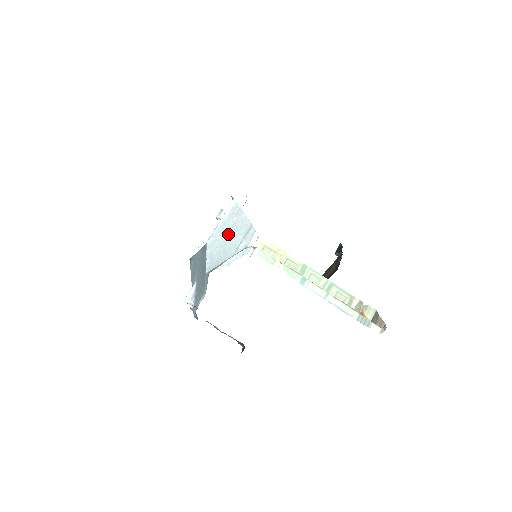
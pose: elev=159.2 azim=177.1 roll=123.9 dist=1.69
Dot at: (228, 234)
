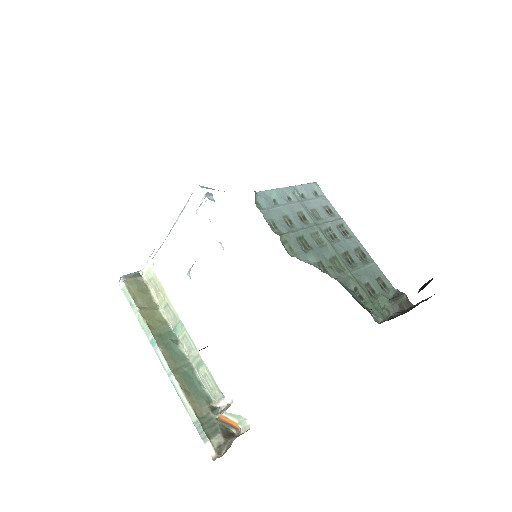
Dot at: occluded
